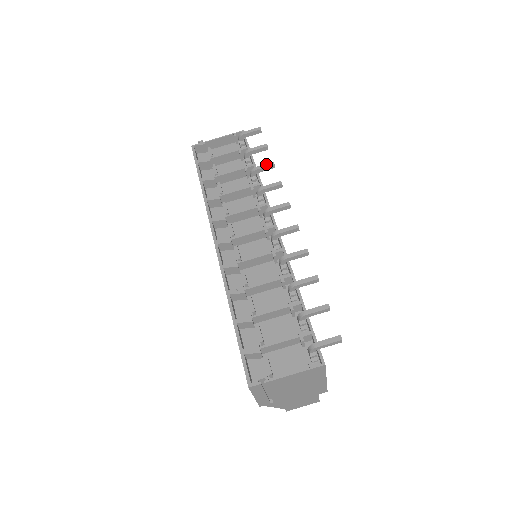
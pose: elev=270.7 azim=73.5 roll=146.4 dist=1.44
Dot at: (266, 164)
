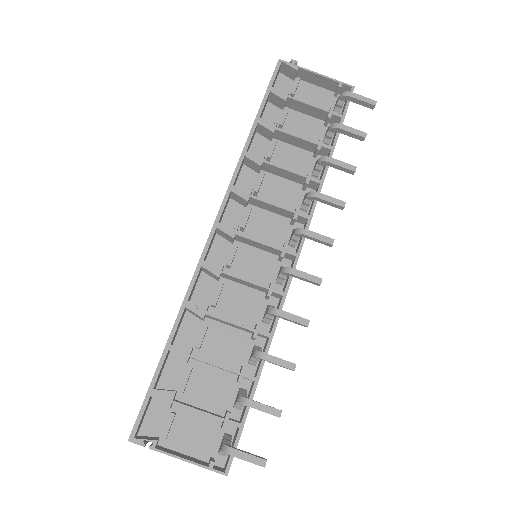
Dot at: (346, 163)
